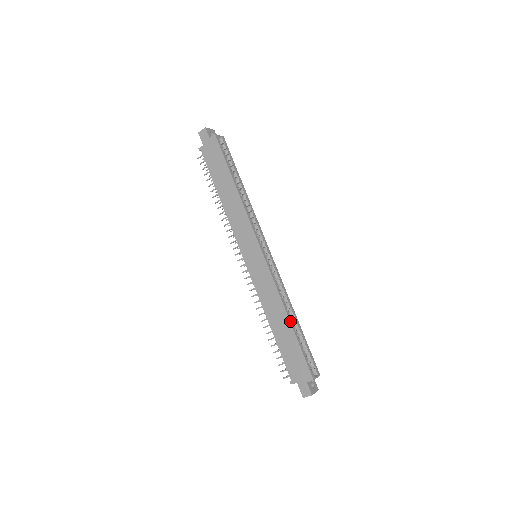
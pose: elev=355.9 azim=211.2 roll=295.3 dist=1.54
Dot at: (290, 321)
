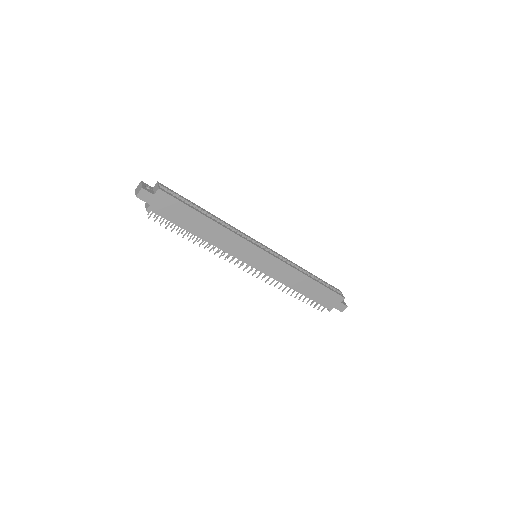
Dot at: (312, 279)
